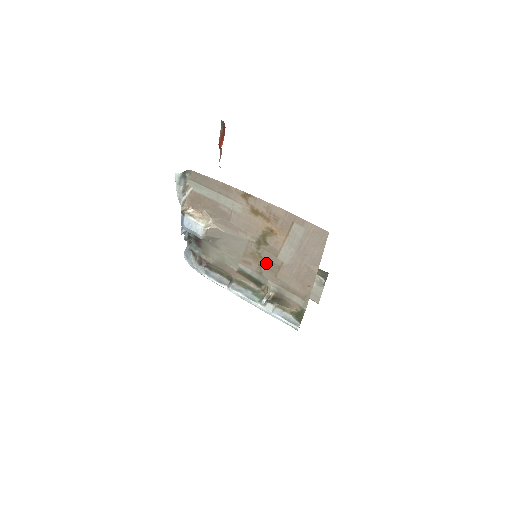
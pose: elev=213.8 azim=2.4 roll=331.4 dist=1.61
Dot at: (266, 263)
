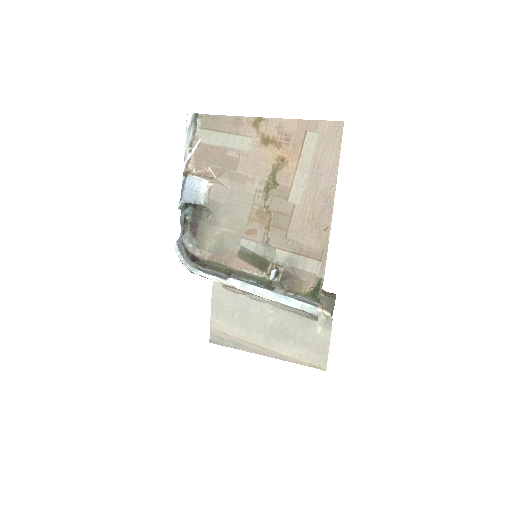
Dot at: (274, 219)
